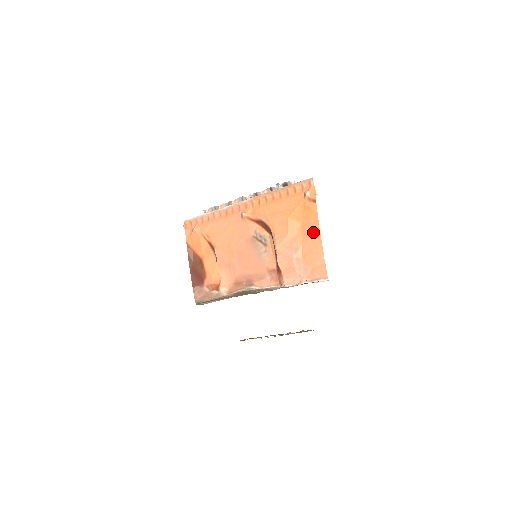
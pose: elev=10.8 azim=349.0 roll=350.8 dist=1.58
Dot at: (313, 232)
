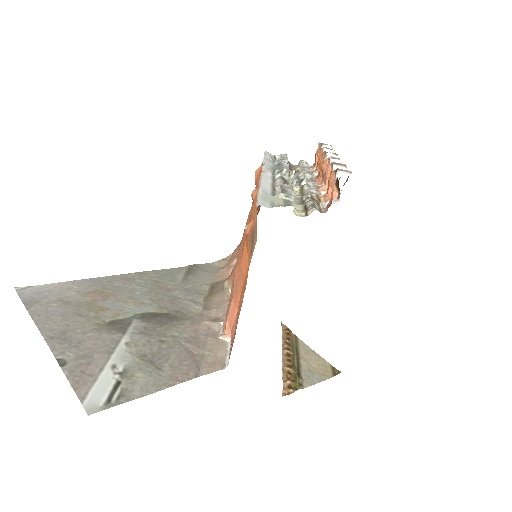
Dot at: (244, 289)
